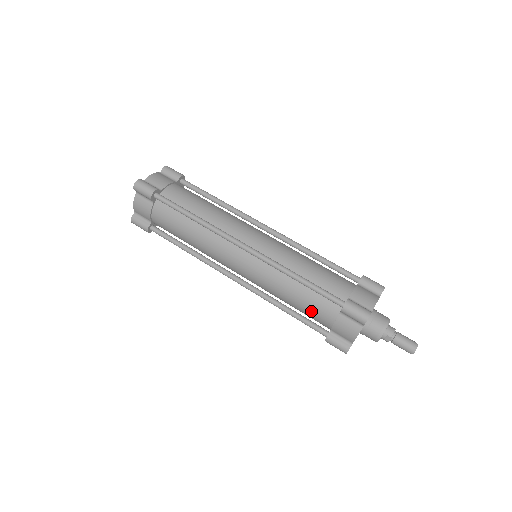
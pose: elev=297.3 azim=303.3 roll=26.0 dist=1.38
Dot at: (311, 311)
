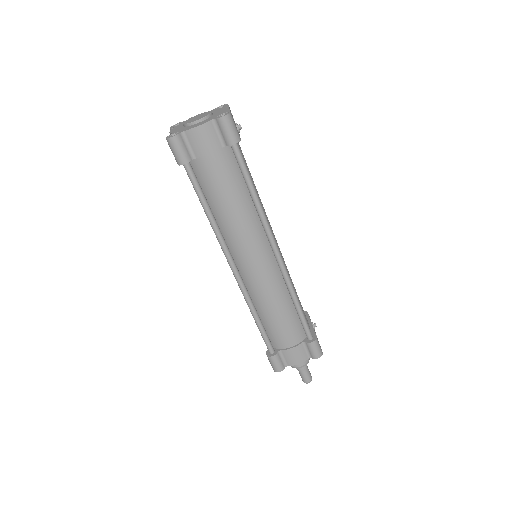
Dot at: occluded
